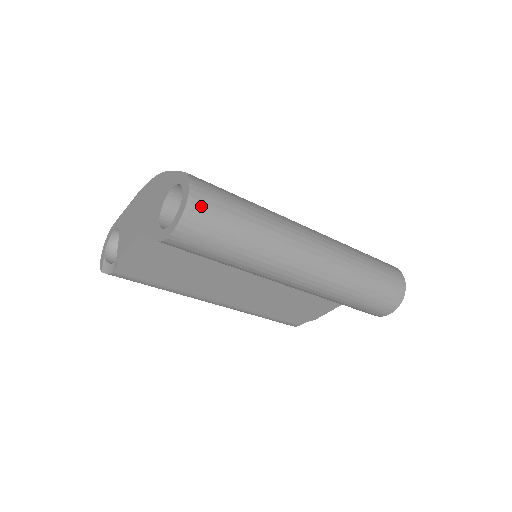
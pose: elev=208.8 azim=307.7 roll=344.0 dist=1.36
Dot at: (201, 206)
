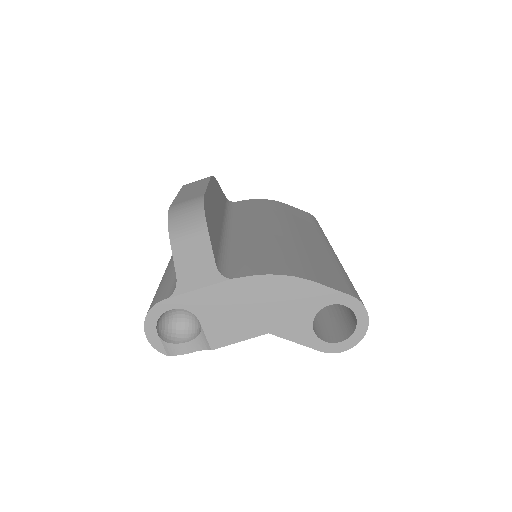
Dot at: occluded
